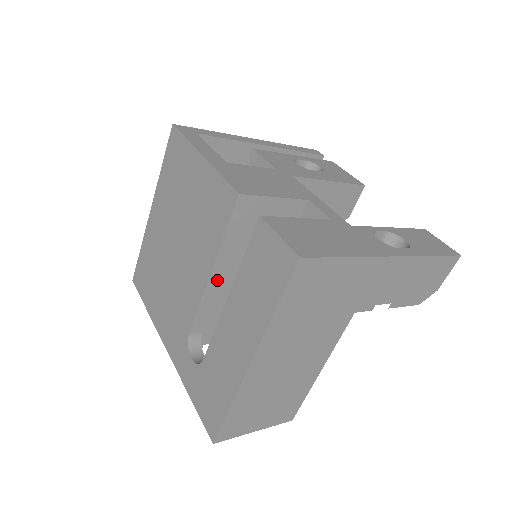
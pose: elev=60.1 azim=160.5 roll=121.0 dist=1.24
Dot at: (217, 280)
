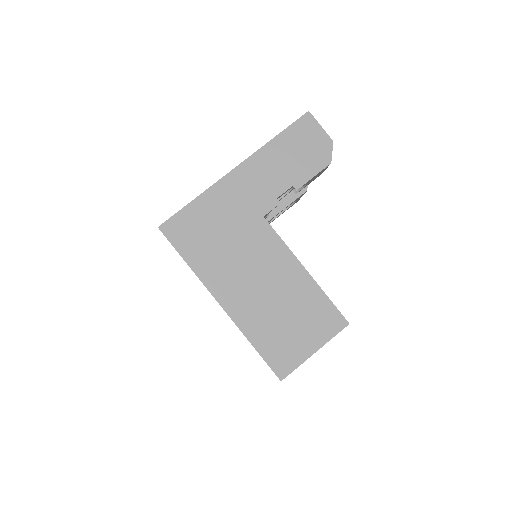
Dot at: occluded
